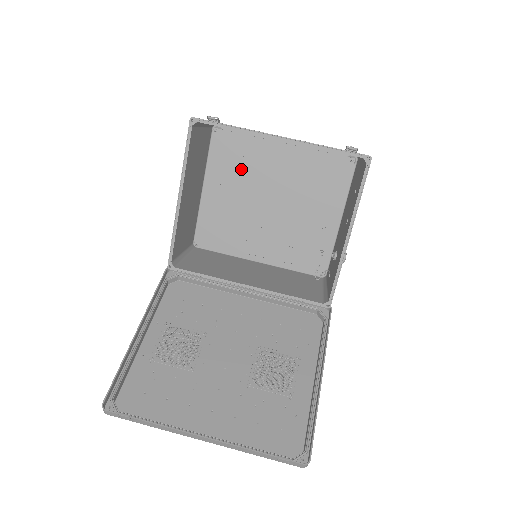
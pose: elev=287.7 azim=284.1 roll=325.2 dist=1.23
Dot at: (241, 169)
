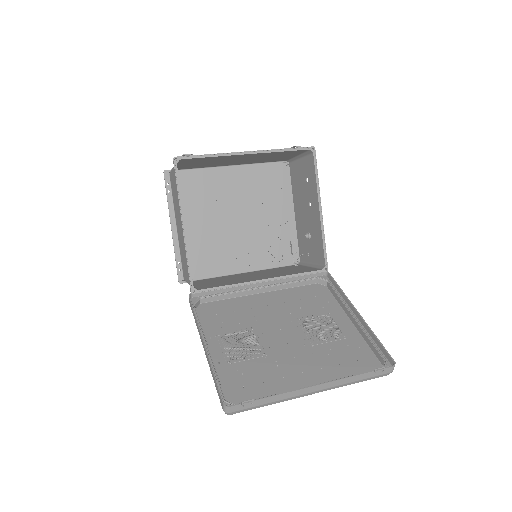
Dot at: (207, 199)
